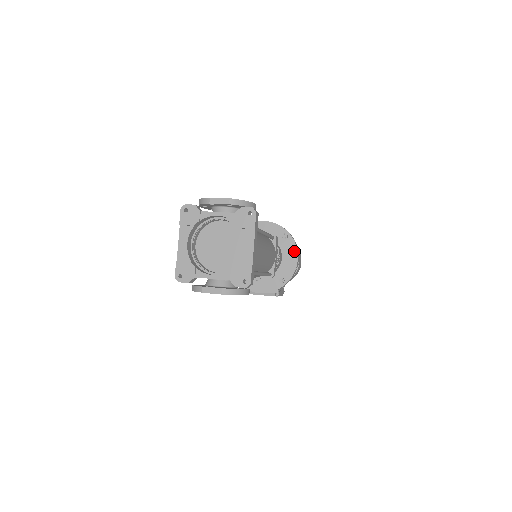
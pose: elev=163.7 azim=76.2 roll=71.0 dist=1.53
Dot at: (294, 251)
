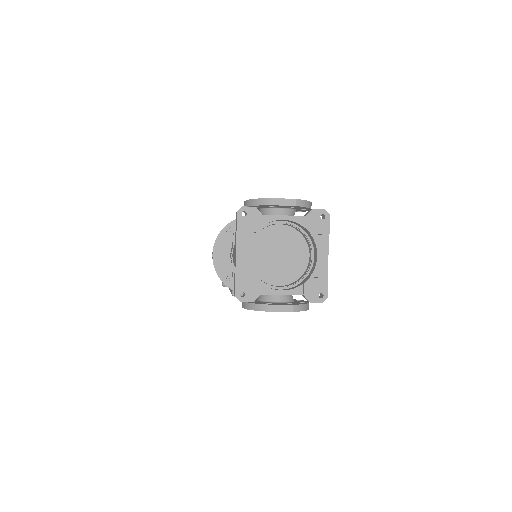
Dot at: occluded
